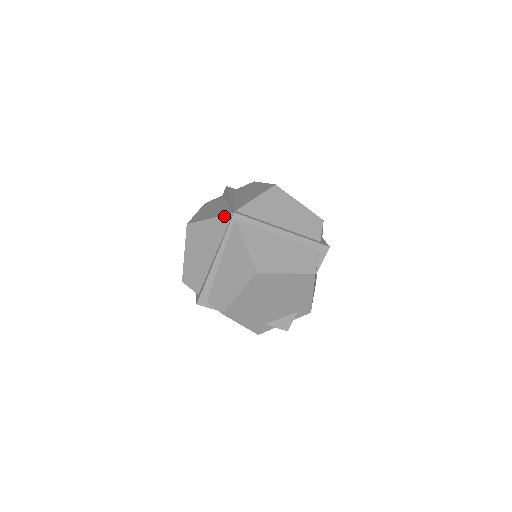
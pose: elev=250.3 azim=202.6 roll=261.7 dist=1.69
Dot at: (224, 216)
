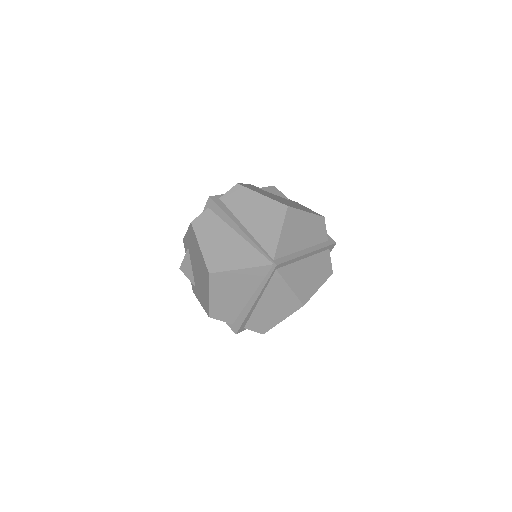
Dot at: (262, 267)
